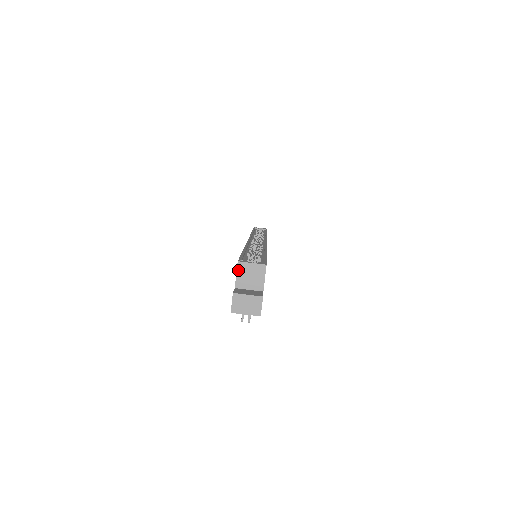
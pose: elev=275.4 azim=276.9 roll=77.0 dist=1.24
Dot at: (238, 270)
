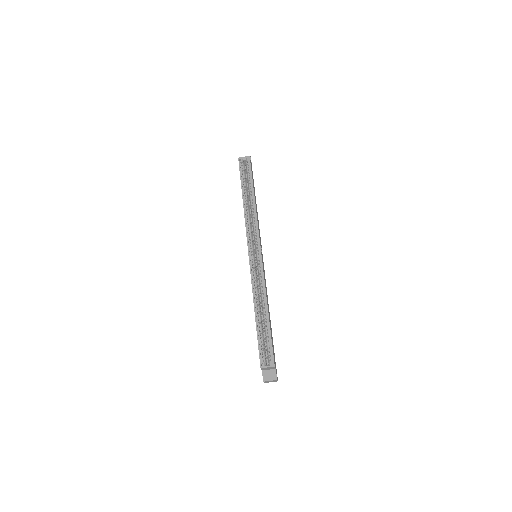
Dot at: (262, 369)
